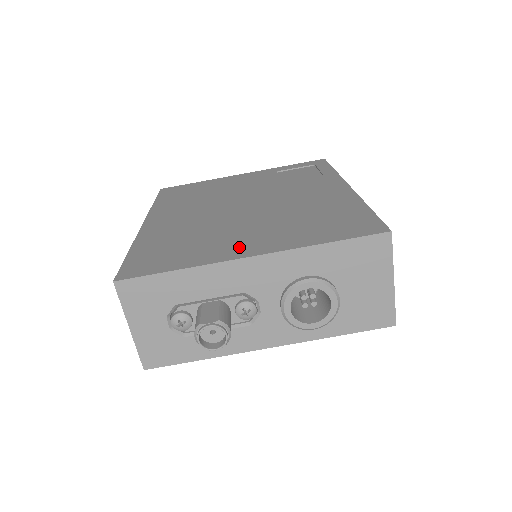
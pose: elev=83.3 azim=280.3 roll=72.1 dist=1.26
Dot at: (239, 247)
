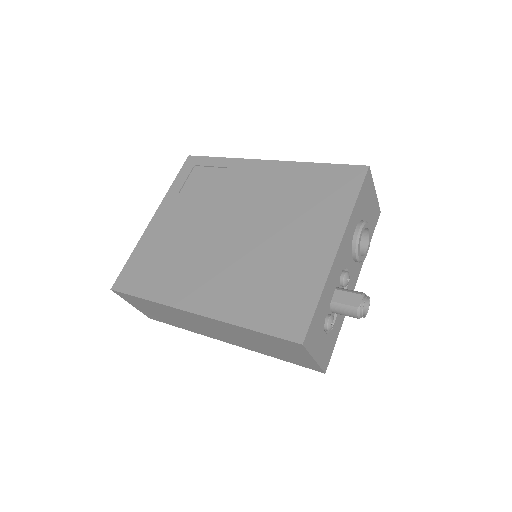
Dot at: (316, 251)
